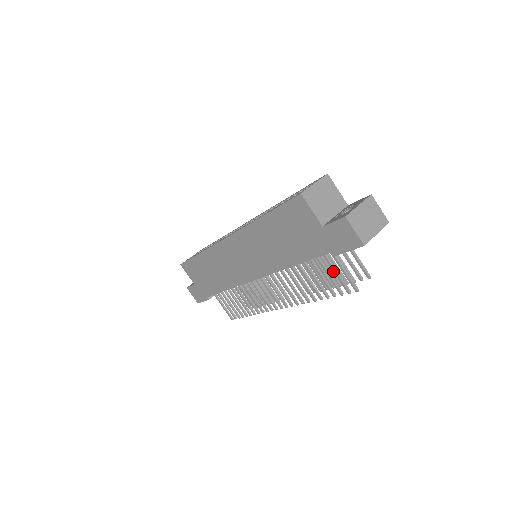
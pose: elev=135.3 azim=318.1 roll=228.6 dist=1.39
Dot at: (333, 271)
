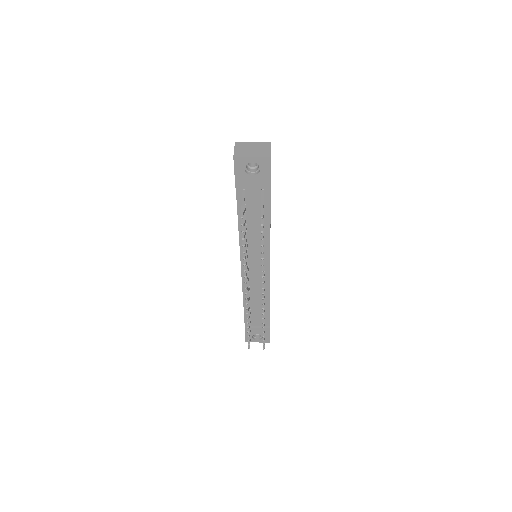
Dot at: occluded
